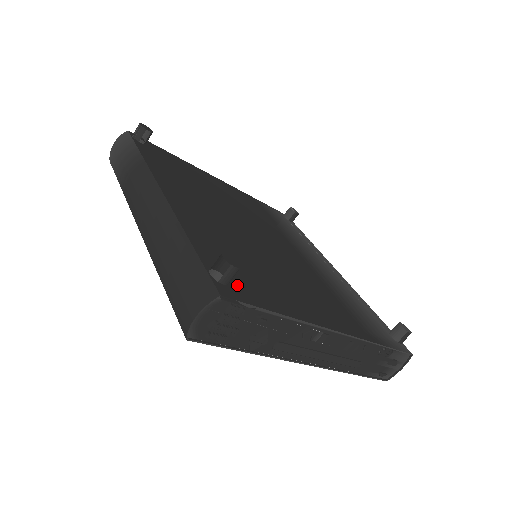
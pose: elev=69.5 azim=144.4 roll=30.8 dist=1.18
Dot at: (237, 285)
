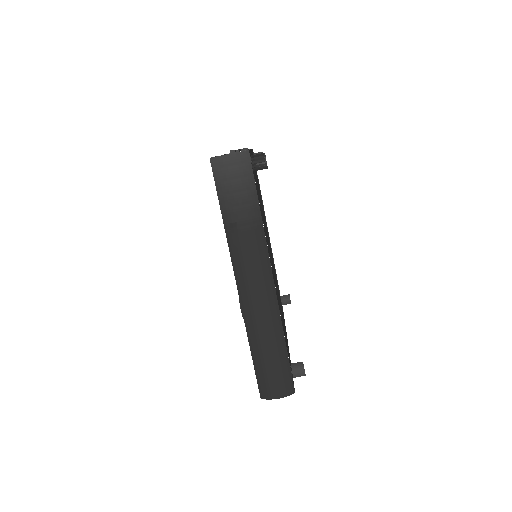
Dot at: occluded
